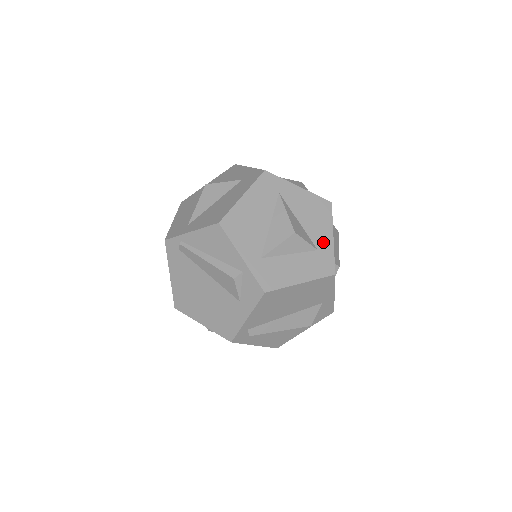
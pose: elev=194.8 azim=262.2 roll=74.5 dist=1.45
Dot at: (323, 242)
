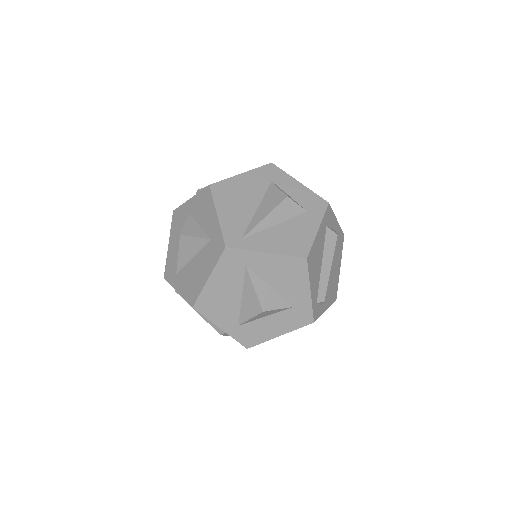
Dot at: (299, 299)
